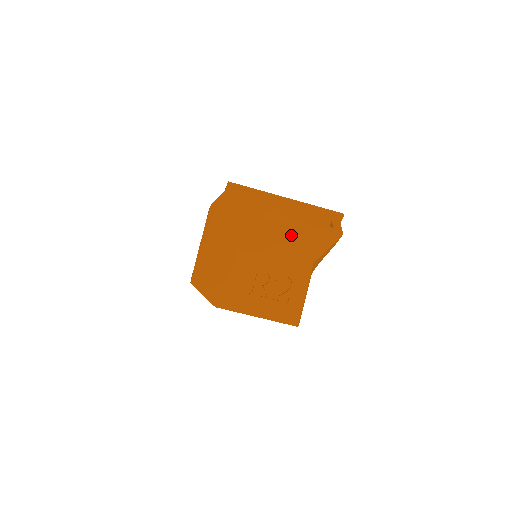
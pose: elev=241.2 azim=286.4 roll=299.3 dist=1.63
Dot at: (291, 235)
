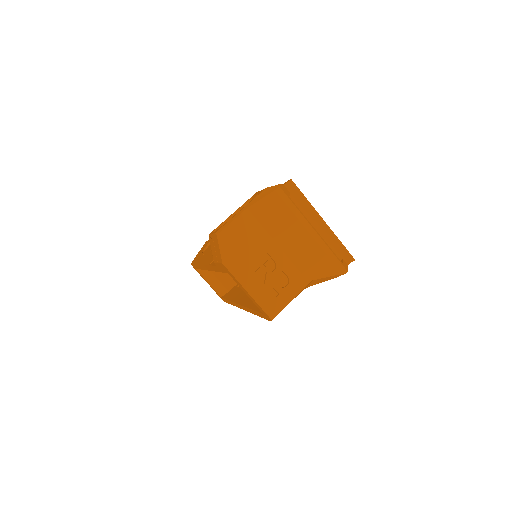
Dot at: (311, 248)
